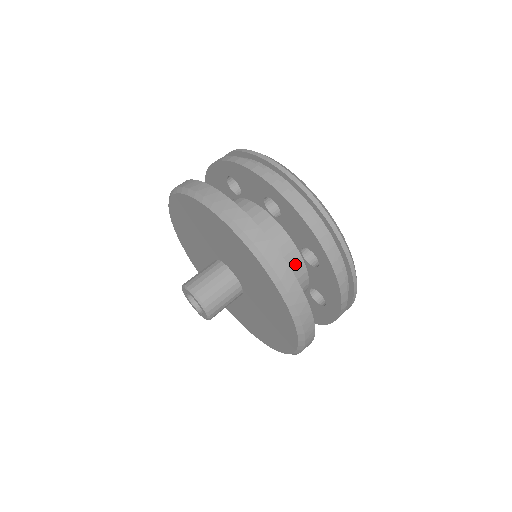
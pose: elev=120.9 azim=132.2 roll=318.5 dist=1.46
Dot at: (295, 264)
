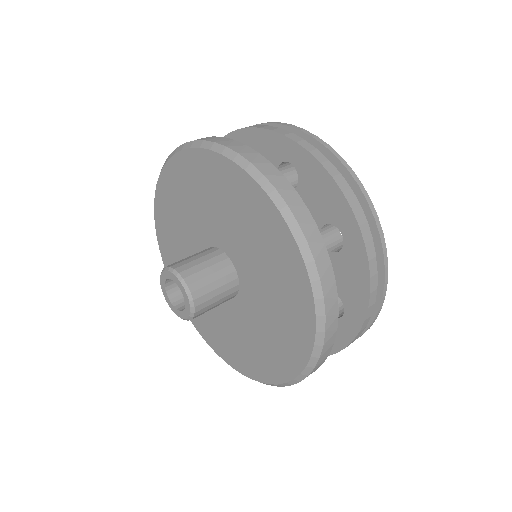
Dot at: occluded
